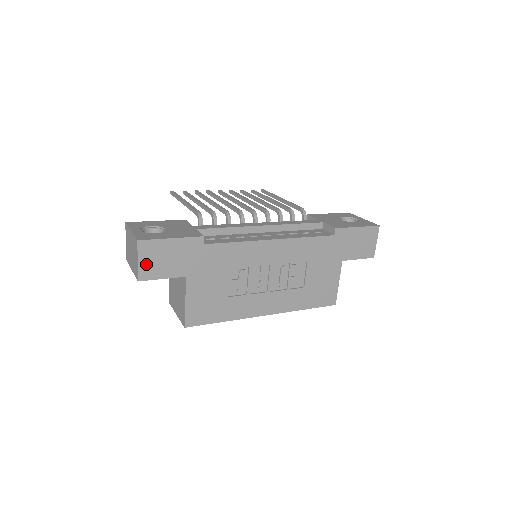
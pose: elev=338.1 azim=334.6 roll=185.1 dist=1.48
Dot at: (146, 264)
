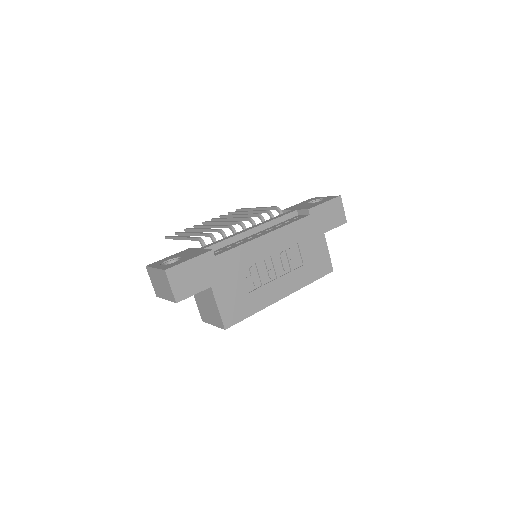
Dot at: (177, 287)
